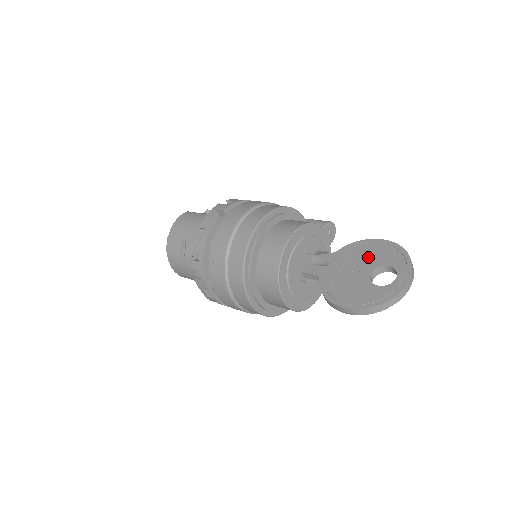
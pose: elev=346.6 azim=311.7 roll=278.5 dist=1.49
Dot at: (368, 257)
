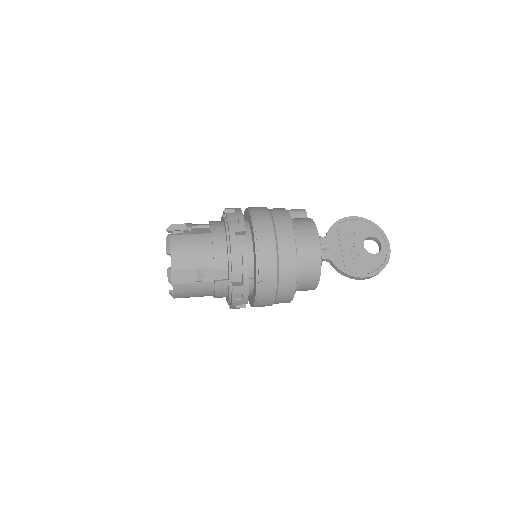
Dot at: (353, 233)
